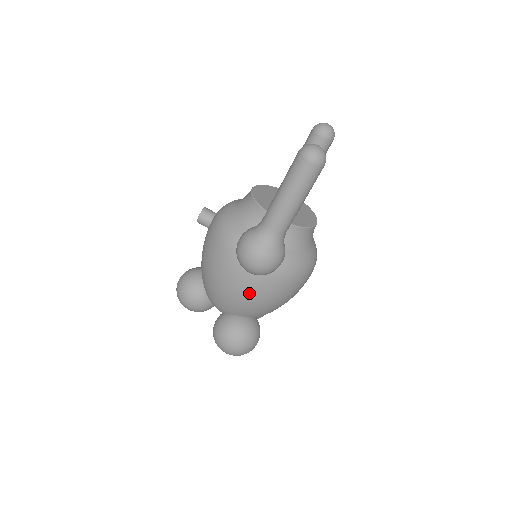
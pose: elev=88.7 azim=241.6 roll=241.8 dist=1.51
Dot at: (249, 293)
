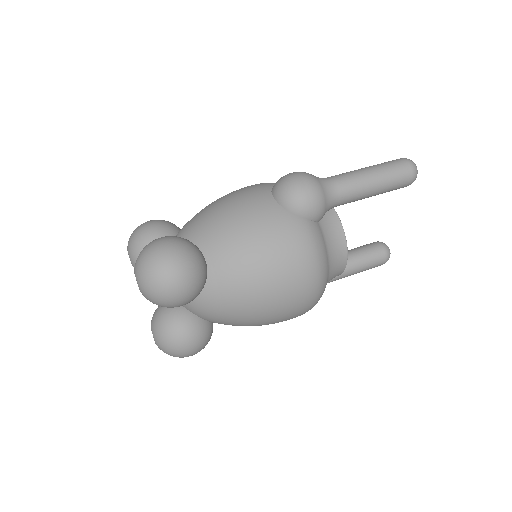
Dot at: (252, 217)
